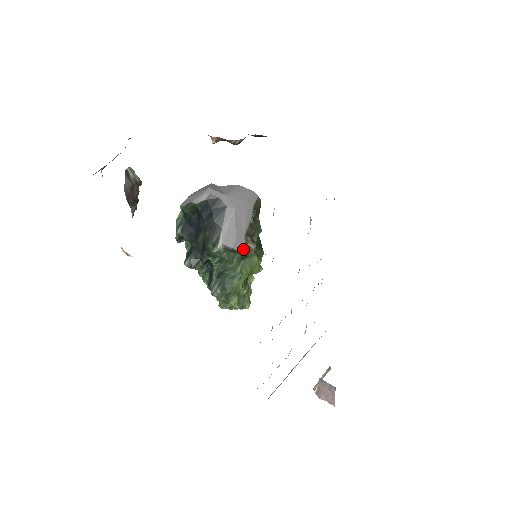
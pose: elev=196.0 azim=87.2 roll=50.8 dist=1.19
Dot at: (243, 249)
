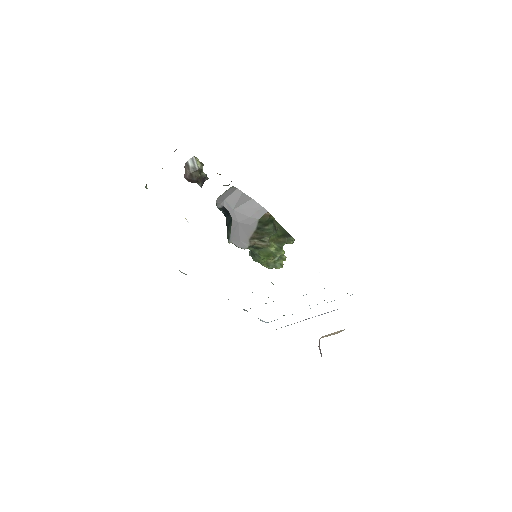
Dot at: occluded
